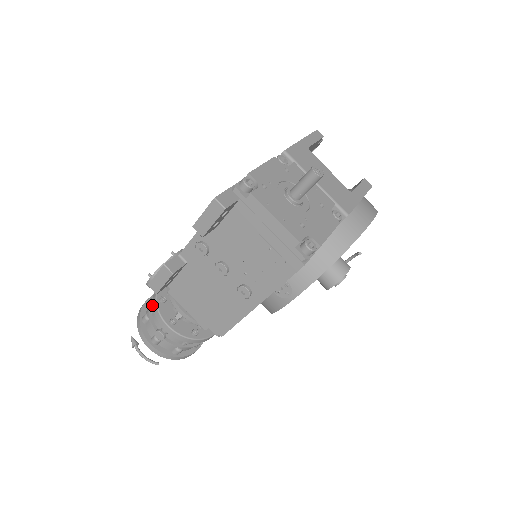
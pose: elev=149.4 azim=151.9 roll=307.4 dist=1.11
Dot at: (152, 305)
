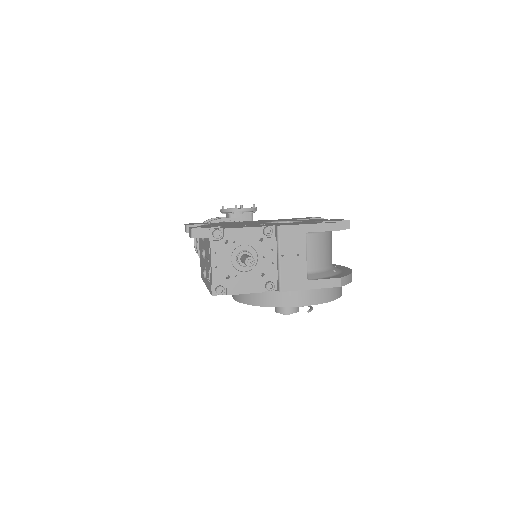
Dot at: occluded
